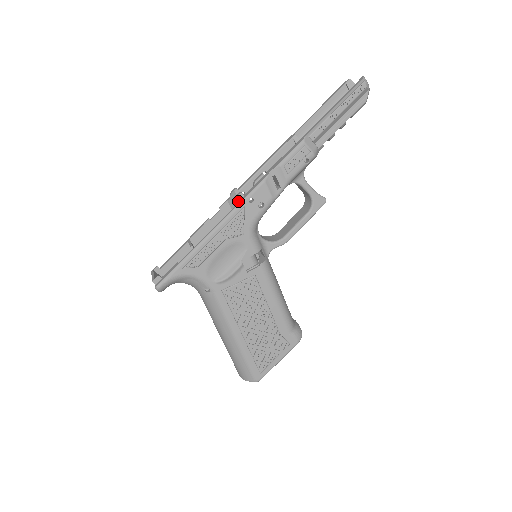
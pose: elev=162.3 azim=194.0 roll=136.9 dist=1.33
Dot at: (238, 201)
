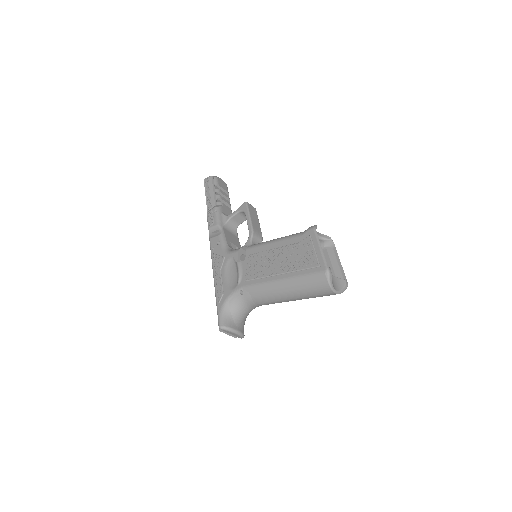
Dot at: occluded
